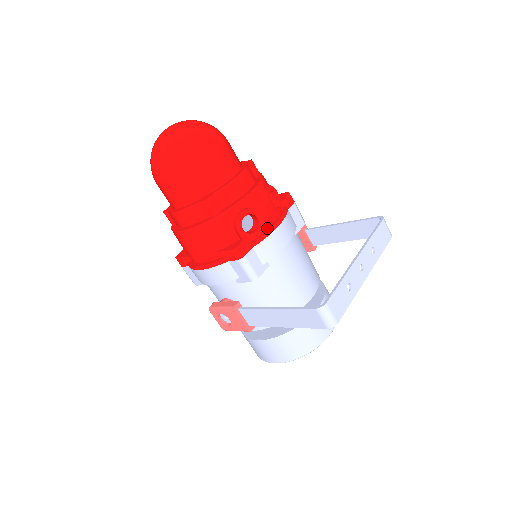
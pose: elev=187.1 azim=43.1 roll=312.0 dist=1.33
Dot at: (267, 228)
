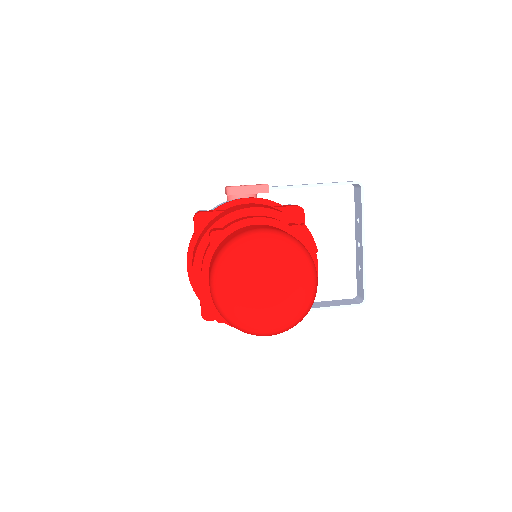
Dot at: occluded
